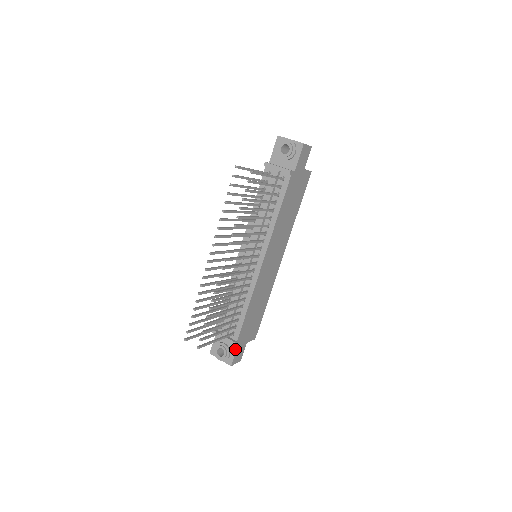
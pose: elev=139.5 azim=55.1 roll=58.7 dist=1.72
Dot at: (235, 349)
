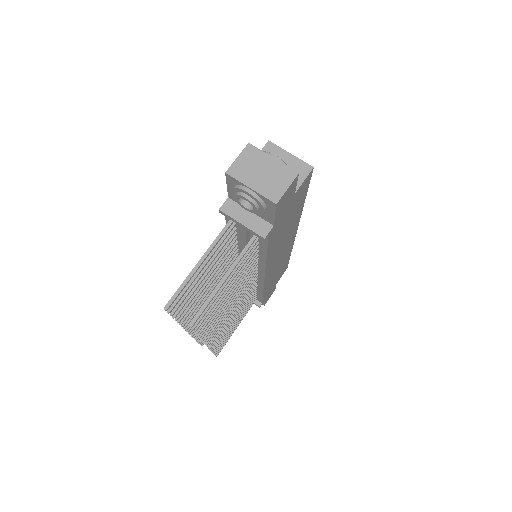
Dot at: occluded
